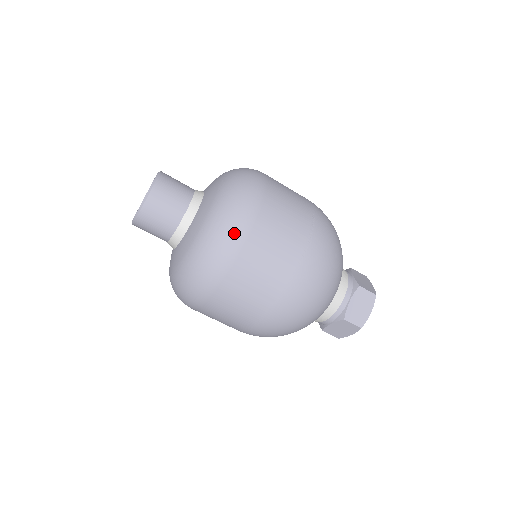
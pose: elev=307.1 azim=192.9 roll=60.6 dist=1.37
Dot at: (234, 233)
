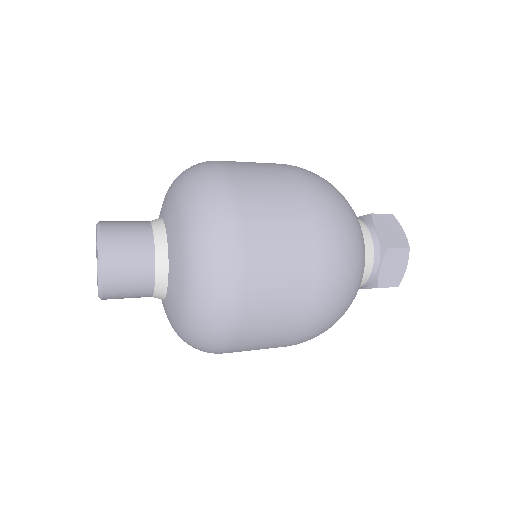
Dot at: (226, 306)
